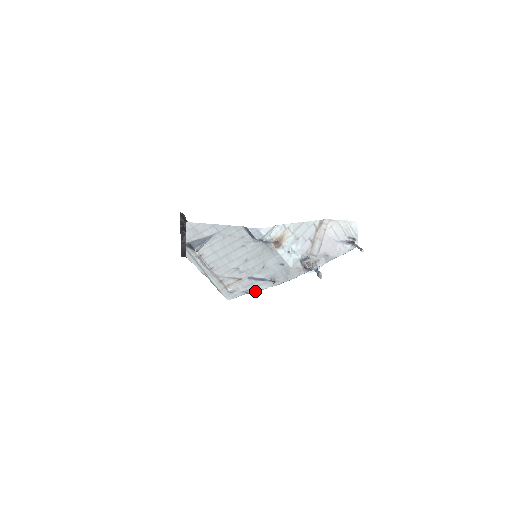
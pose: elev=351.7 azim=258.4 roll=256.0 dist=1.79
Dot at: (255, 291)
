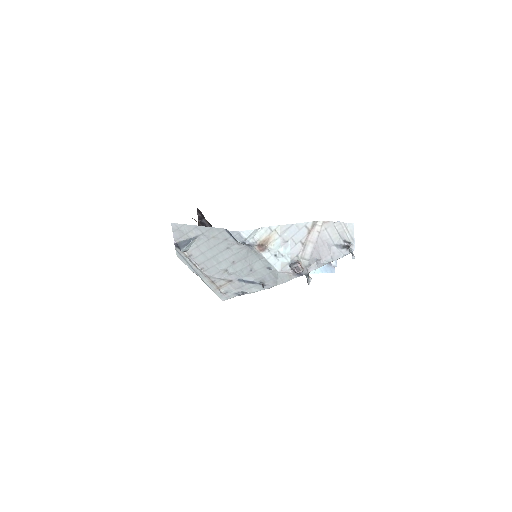
Dot at: (247, 293)
